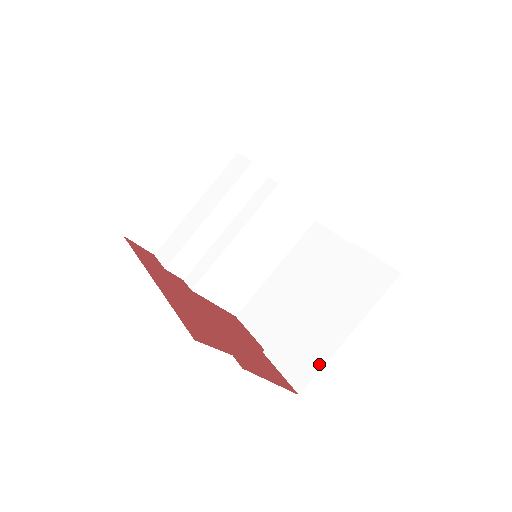
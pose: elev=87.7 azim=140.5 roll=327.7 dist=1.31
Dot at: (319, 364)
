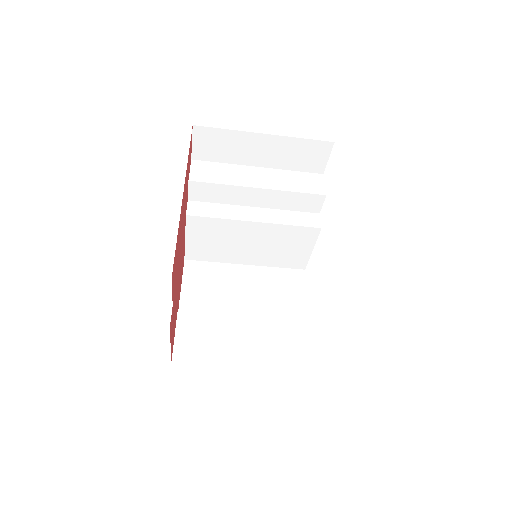
Dot at: (206, 365)
